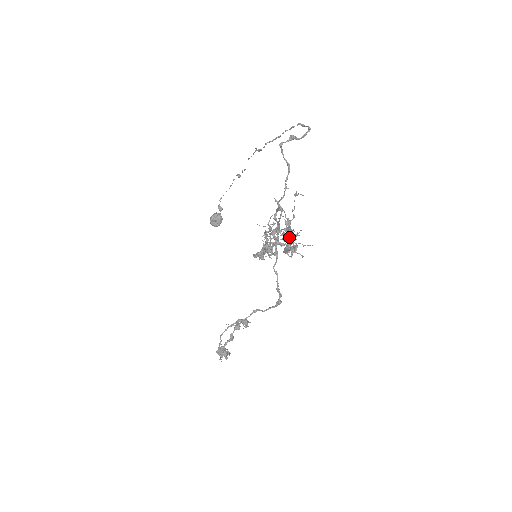
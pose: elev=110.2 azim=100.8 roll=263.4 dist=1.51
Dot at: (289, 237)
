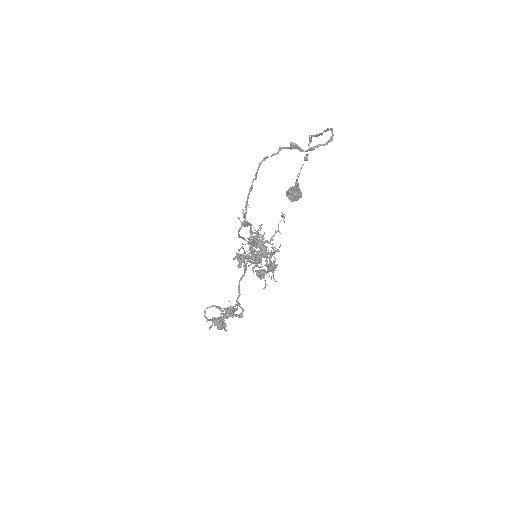
Dot at: (253, 258)
